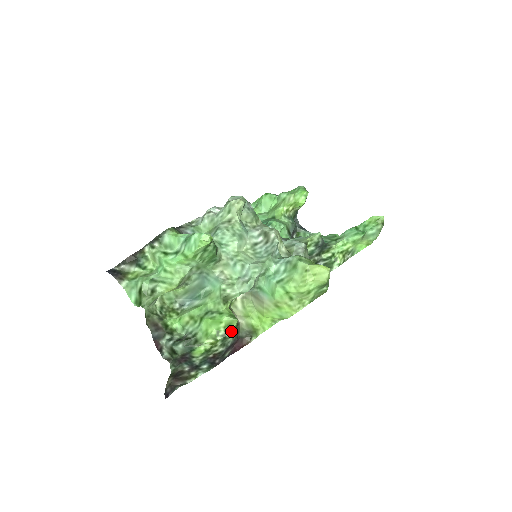
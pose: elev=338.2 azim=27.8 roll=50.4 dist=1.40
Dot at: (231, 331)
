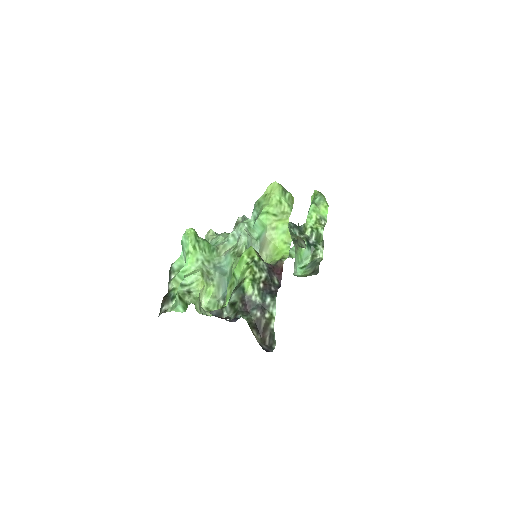
Dot at: (255, 255)
